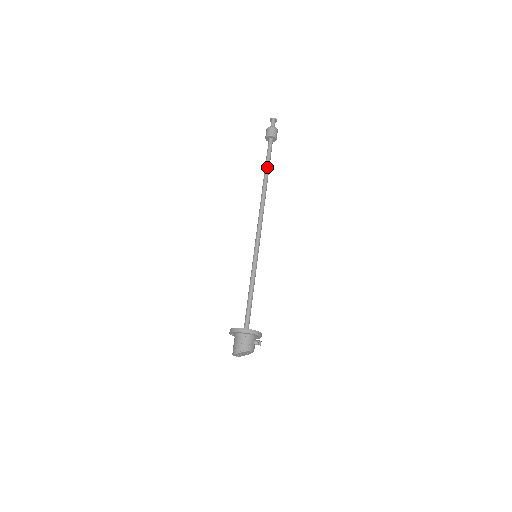
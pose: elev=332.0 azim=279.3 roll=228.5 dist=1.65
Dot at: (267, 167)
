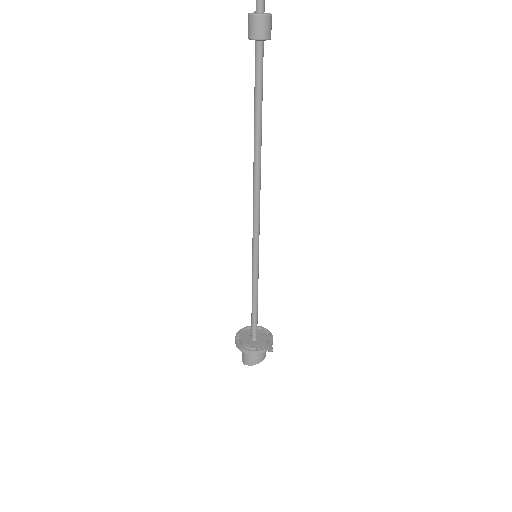
Dot at: (257, 110)
